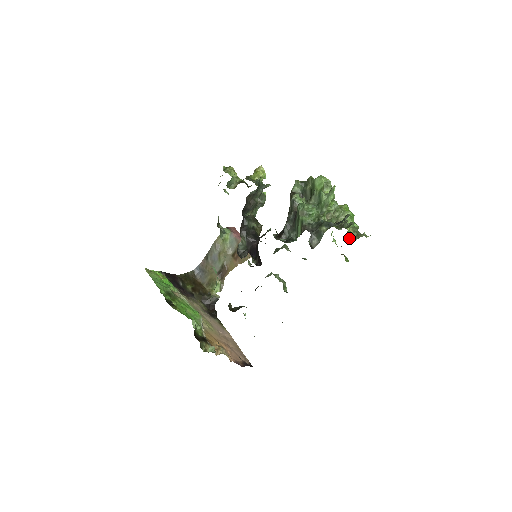
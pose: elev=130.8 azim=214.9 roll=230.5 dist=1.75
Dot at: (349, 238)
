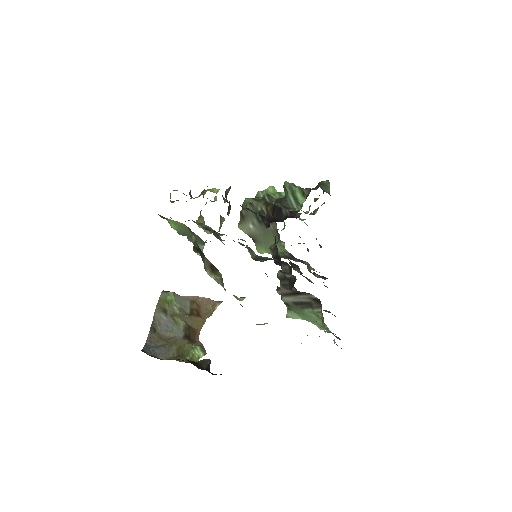
Dot at: occluded
